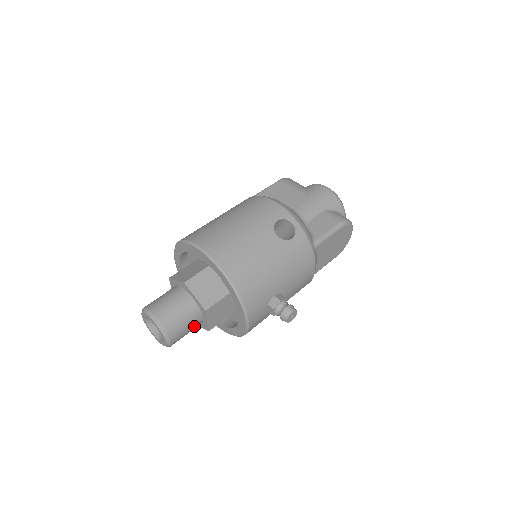
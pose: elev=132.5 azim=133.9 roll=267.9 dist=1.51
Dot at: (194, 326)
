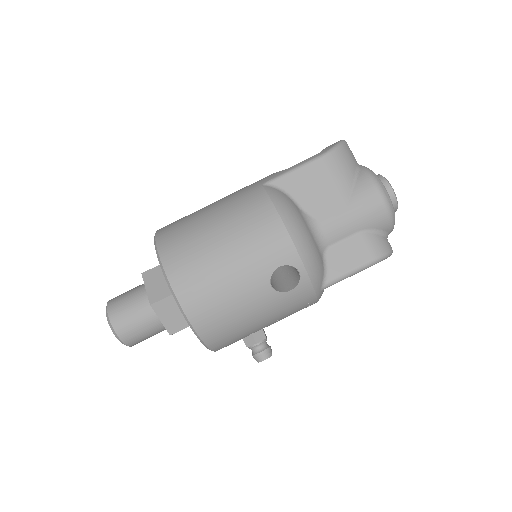
Dot at: occluded
